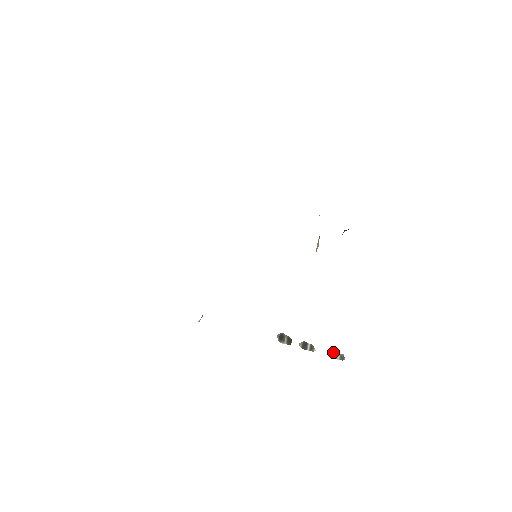
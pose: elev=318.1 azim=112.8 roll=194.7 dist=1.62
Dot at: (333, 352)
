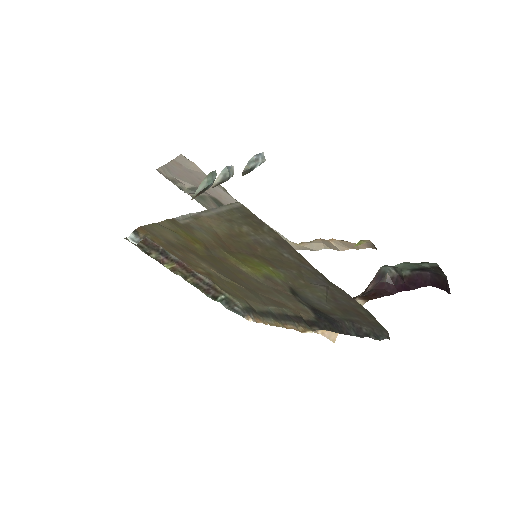
Dot at: (254, 163)
